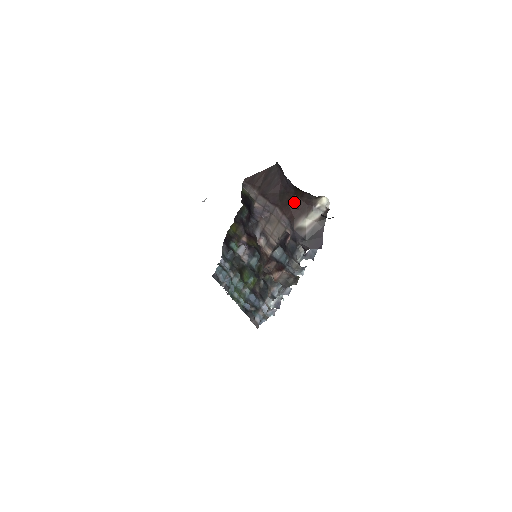
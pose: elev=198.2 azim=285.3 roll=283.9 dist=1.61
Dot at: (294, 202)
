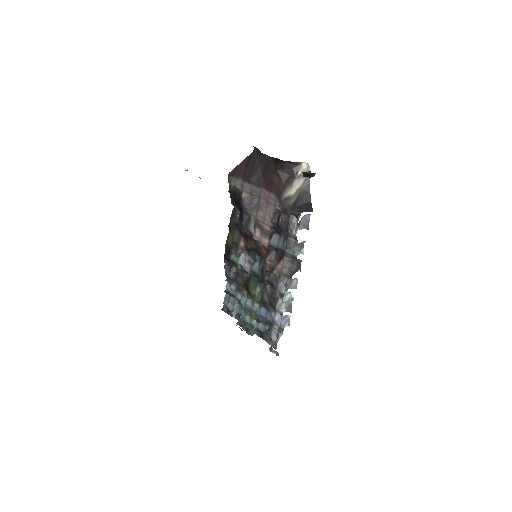
Dot at: (277, 177)
